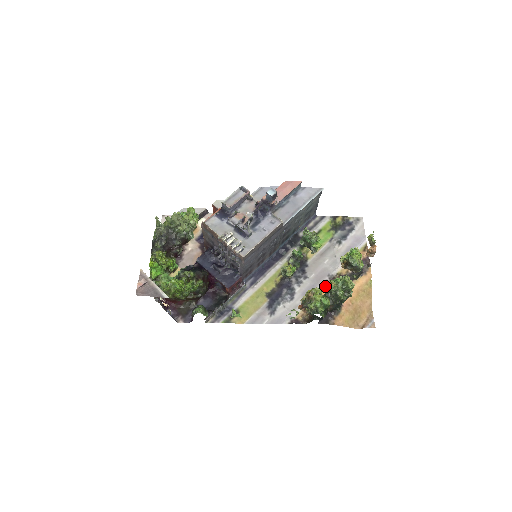
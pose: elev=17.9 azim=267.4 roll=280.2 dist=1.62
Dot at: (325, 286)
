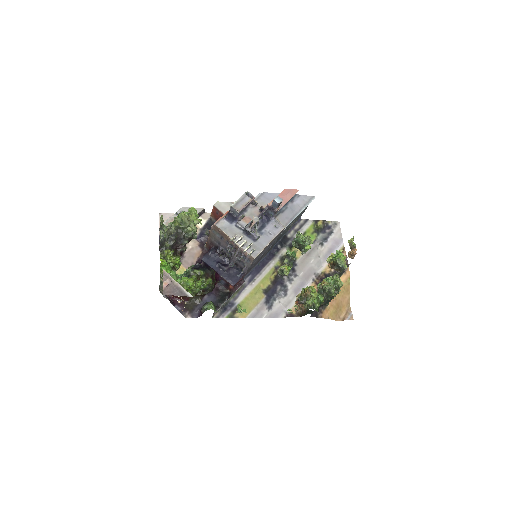
Dot at: (313, 283)
